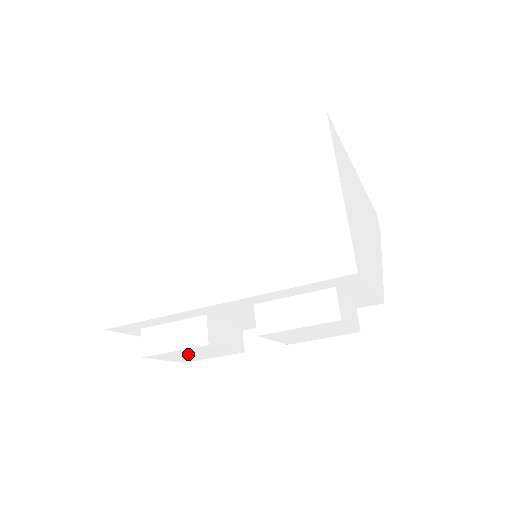
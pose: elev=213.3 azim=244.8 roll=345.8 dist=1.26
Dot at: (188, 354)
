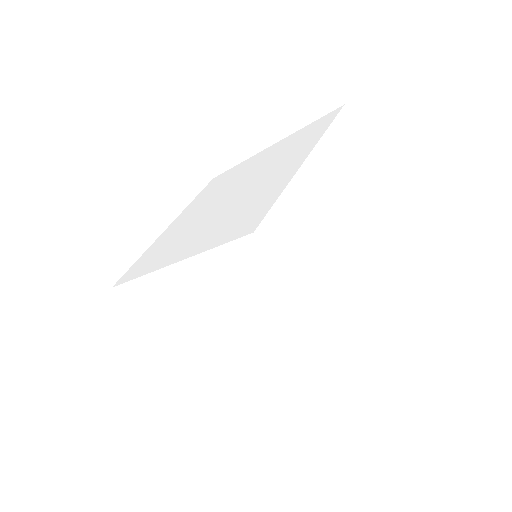
Dot at: occluded
